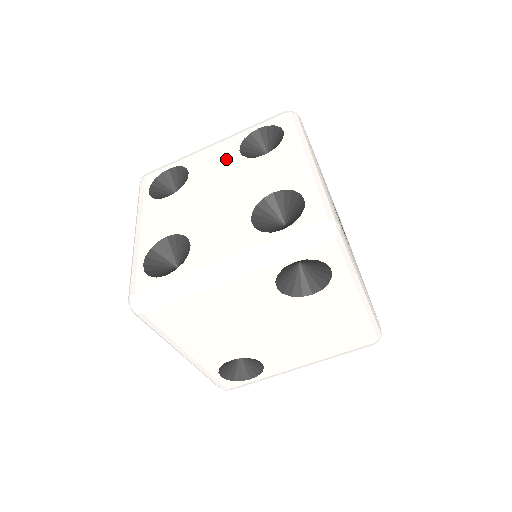
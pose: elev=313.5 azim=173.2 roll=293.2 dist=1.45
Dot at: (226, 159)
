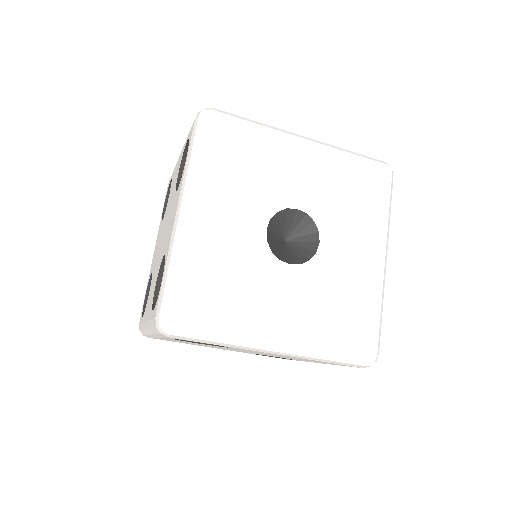
Dot at: (174, 184)
